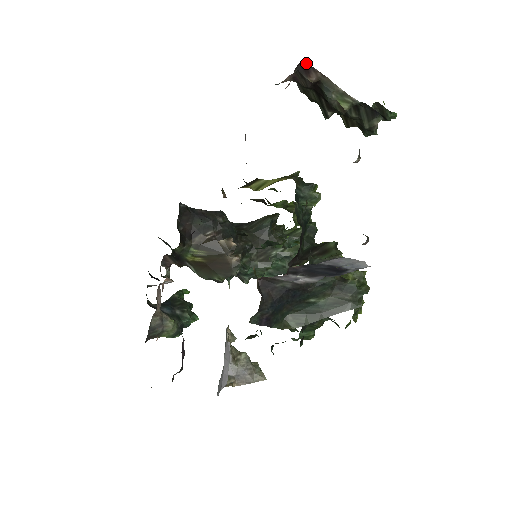
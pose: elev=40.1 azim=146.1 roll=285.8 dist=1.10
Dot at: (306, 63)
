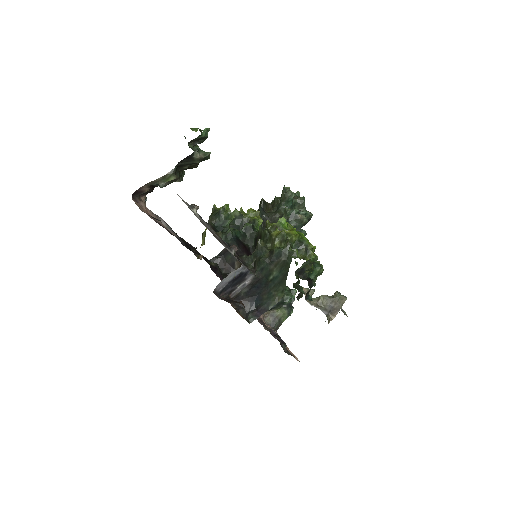
Dot at: (134, 193)
